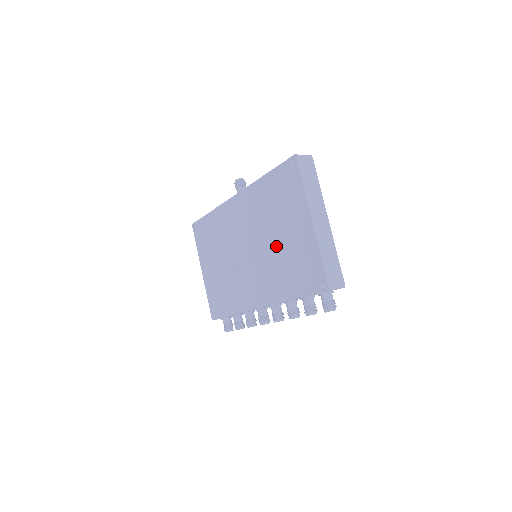
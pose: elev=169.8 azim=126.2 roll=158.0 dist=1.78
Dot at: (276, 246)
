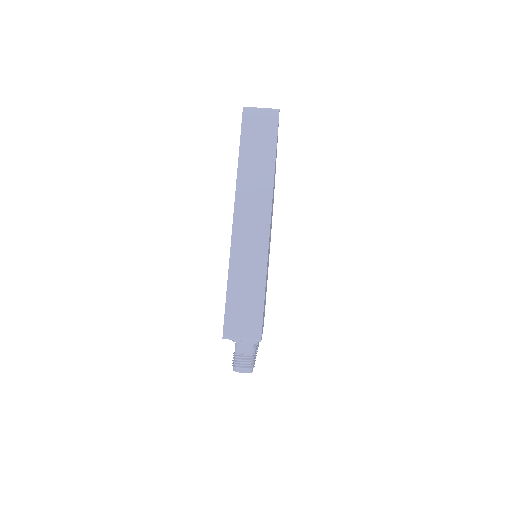
Dot at: occluded
